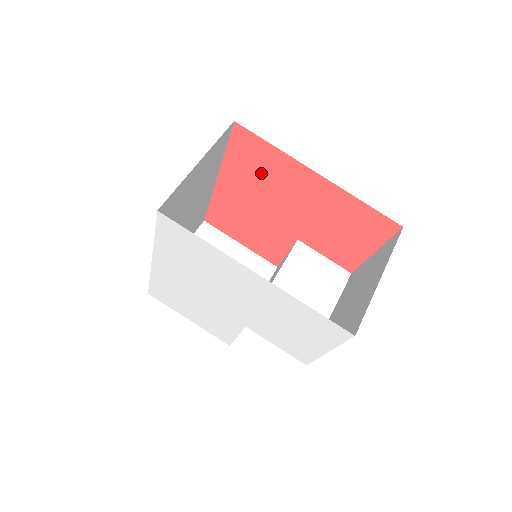
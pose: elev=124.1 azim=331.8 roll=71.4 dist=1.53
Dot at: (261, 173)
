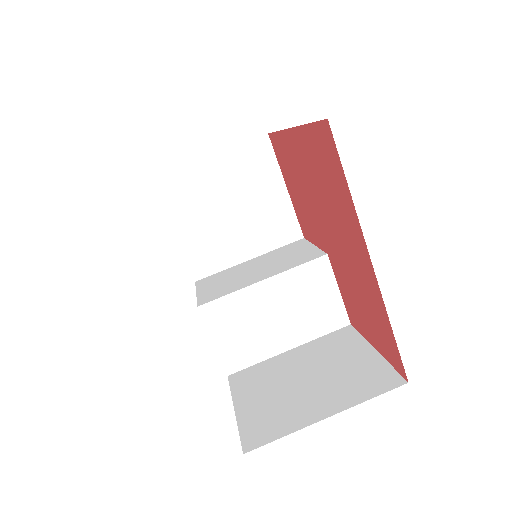
Dot at: (327, 184)
